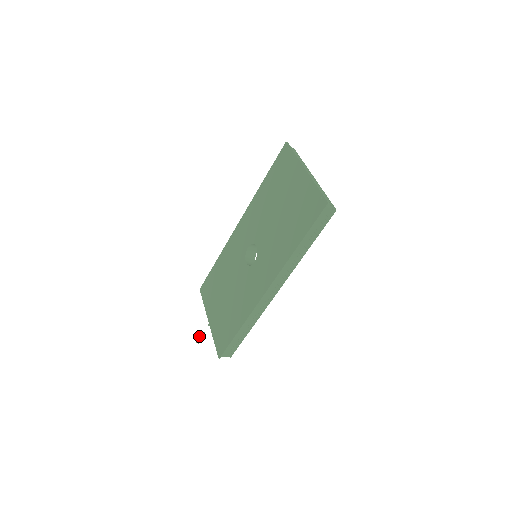
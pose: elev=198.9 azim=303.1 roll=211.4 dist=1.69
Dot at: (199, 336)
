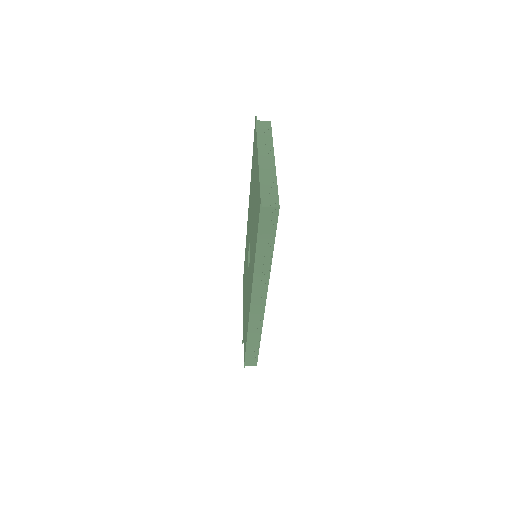
Dot at: occluded
